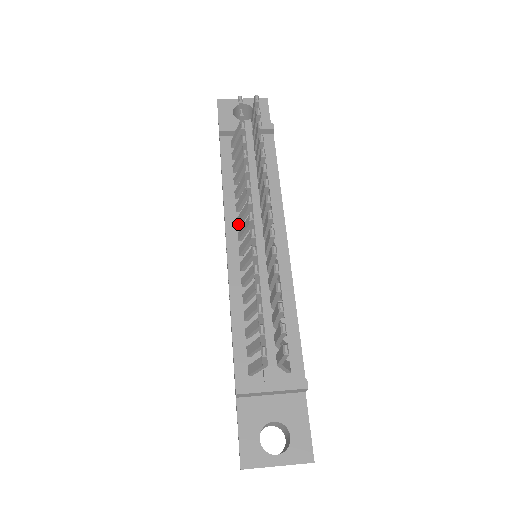
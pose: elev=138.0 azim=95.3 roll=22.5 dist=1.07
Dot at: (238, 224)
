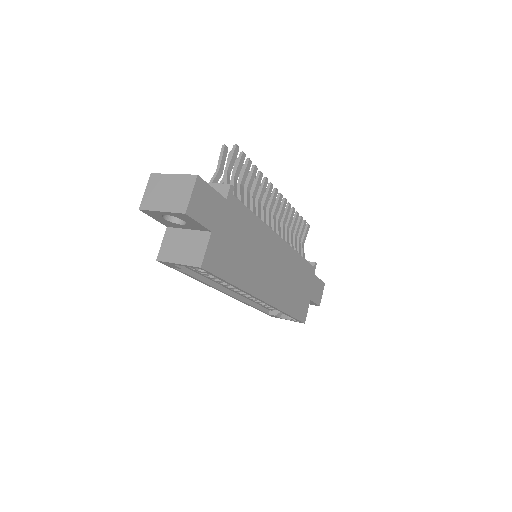
Dot at: occluded
